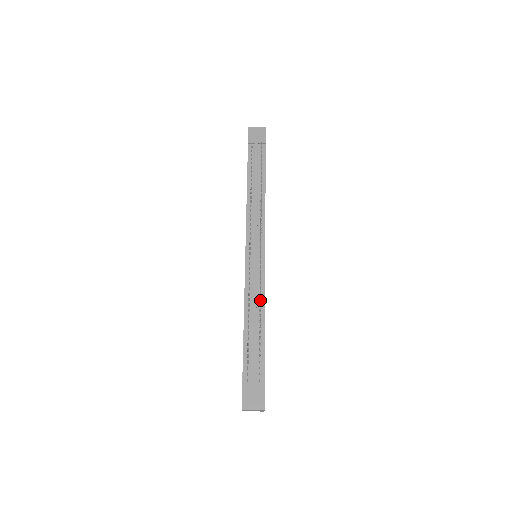
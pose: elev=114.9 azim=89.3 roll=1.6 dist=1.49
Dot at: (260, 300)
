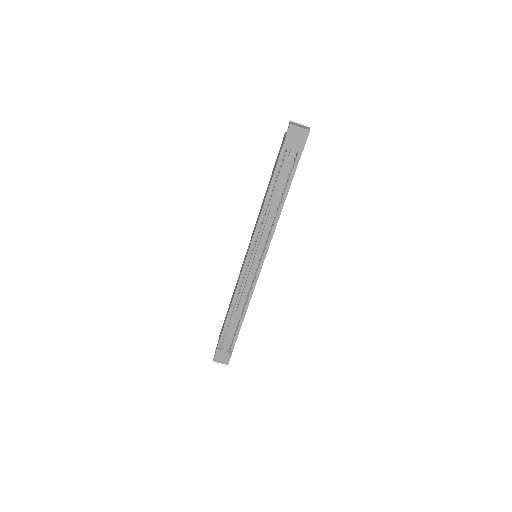
Dot at: (246, 299)
